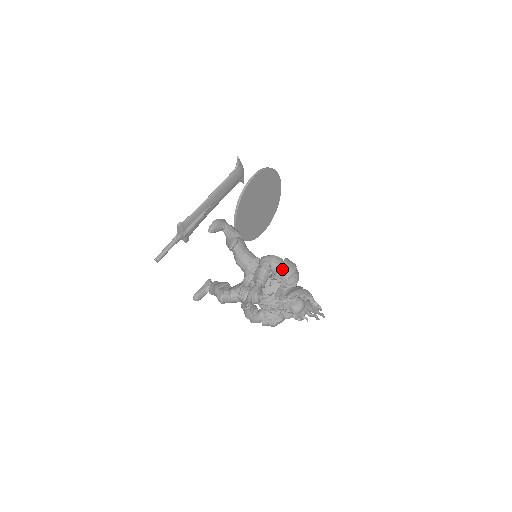
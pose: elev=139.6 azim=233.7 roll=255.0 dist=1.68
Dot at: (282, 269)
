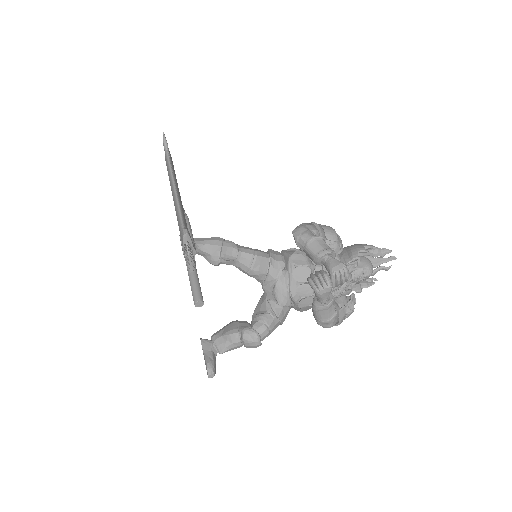
Dot at: (323, 233)
